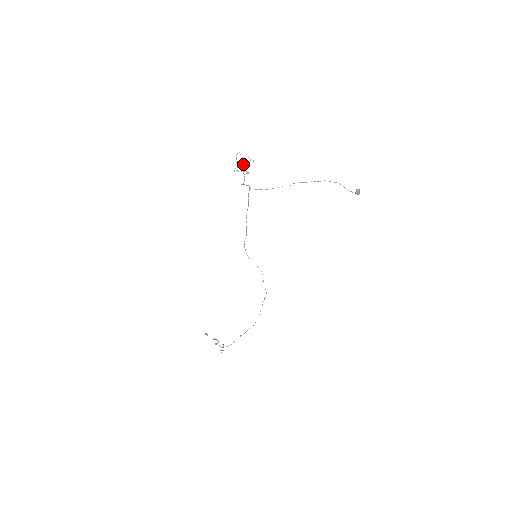
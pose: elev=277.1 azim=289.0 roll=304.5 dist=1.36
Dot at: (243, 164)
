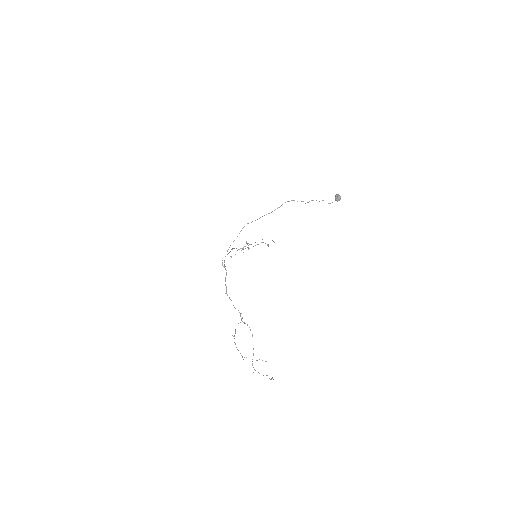
Dot at: occluded
